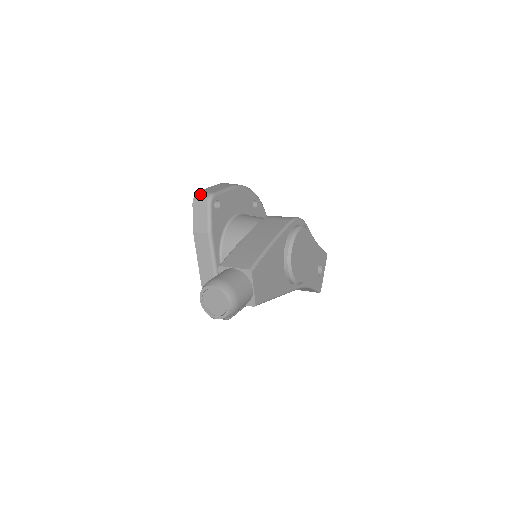
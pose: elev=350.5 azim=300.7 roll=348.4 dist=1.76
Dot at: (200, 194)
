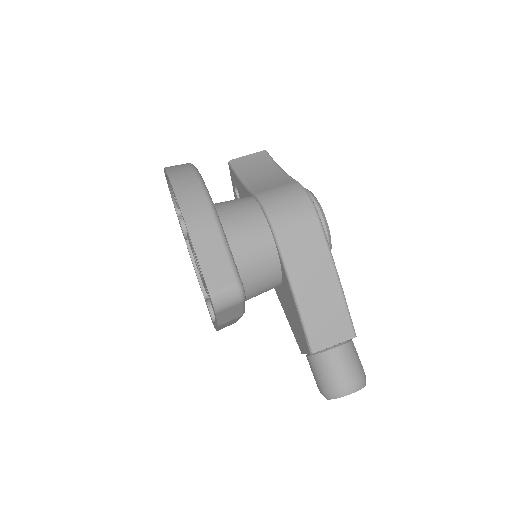
Dot at: (222, 298)
